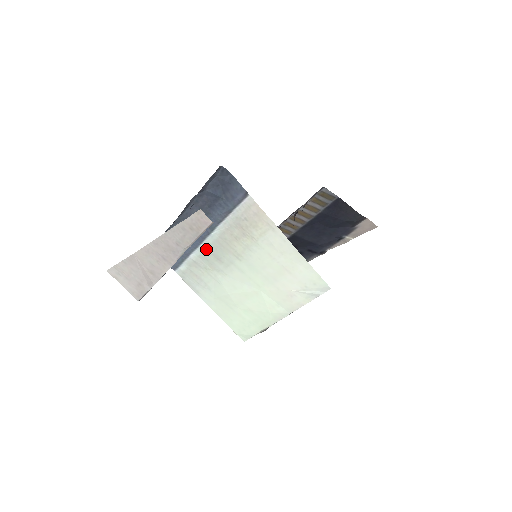
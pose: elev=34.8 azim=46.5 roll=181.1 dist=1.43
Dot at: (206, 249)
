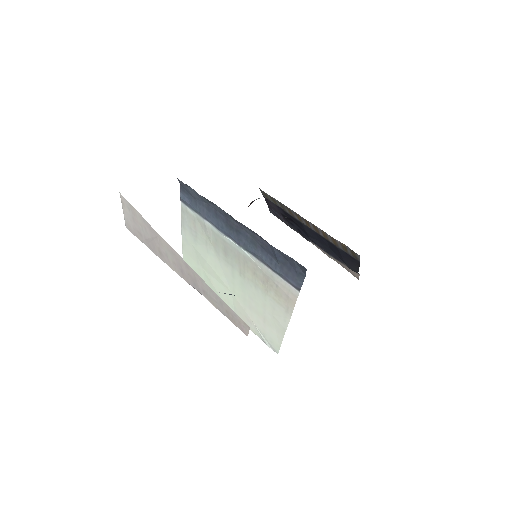
Dot at: (224, 239)
